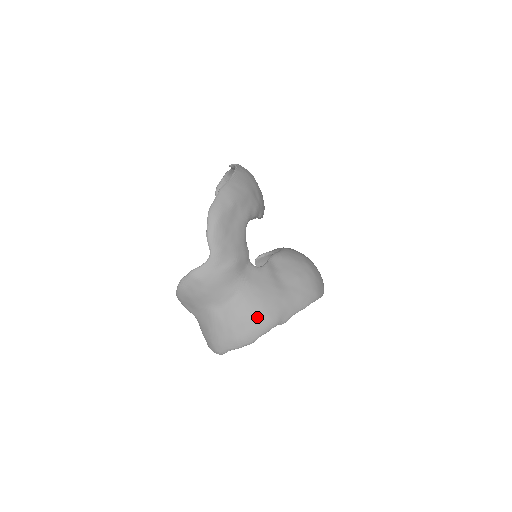
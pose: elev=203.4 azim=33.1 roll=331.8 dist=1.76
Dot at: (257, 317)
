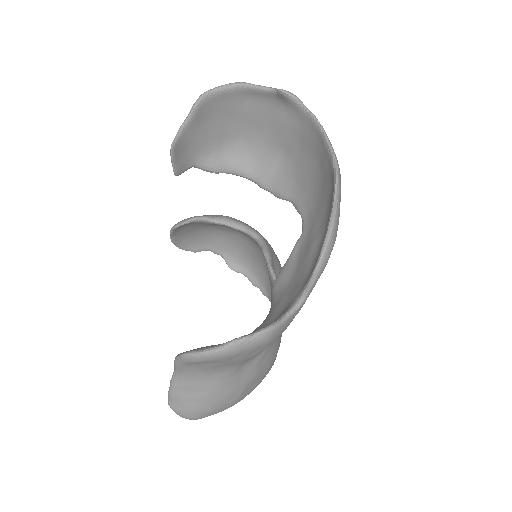
Dot at: (270, 366)
